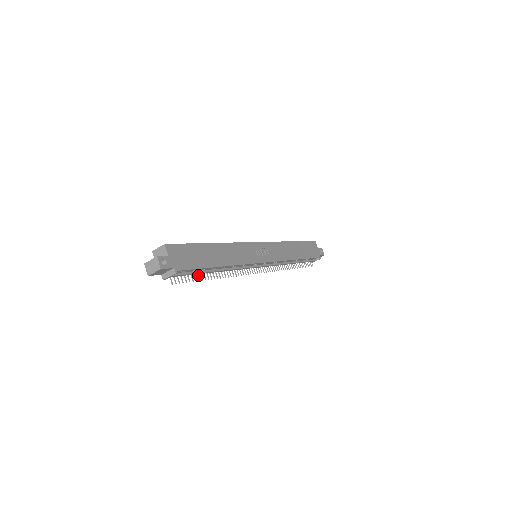
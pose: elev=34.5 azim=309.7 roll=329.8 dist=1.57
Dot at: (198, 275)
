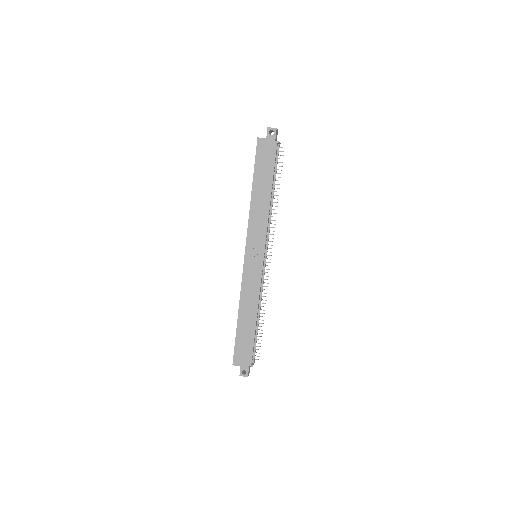
Dot at: occluded
